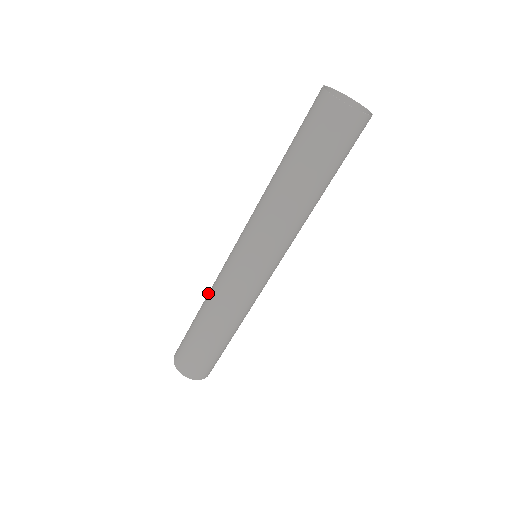
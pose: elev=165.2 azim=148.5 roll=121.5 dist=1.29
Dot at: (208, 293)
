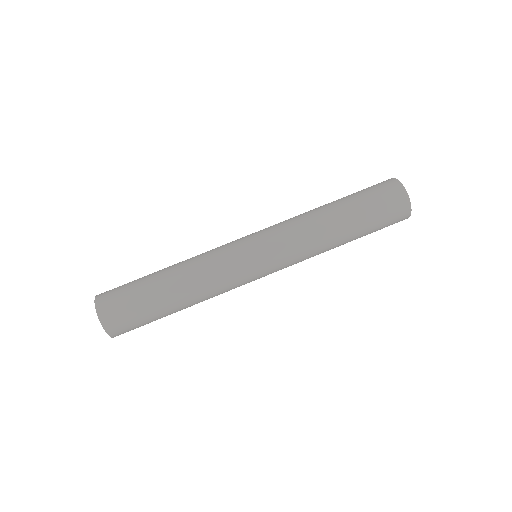
Dot at: occluded
